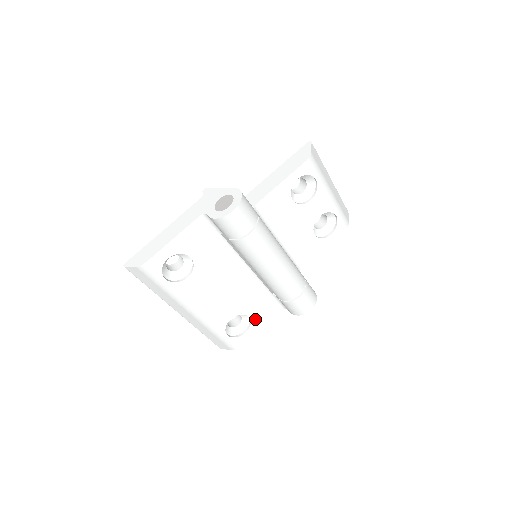
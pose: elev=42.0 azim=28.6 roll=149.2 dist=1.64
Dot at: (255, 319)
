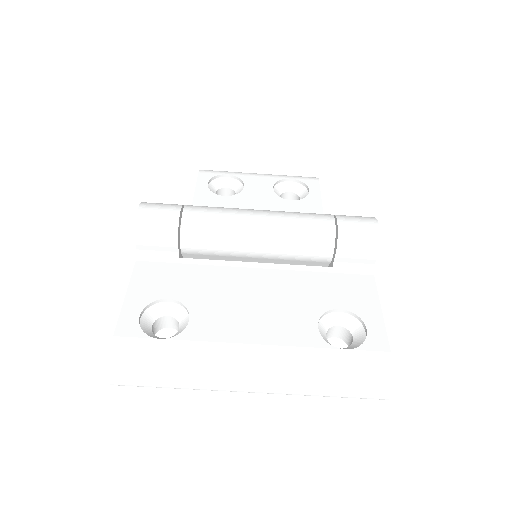
Dot at: (354, 307)
